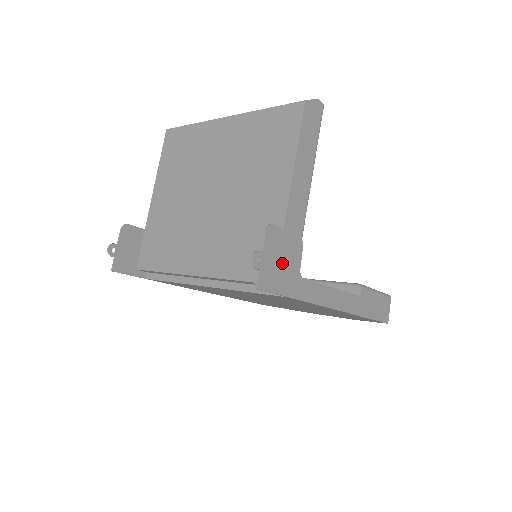
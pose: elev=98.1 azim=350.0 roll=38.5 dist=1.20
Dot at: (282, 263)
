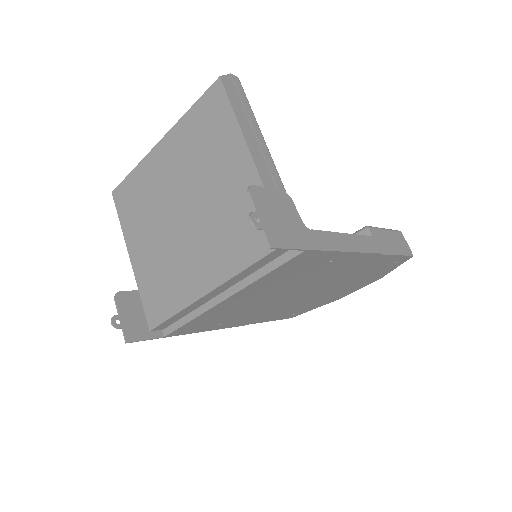
Dot at: (282, 219)
